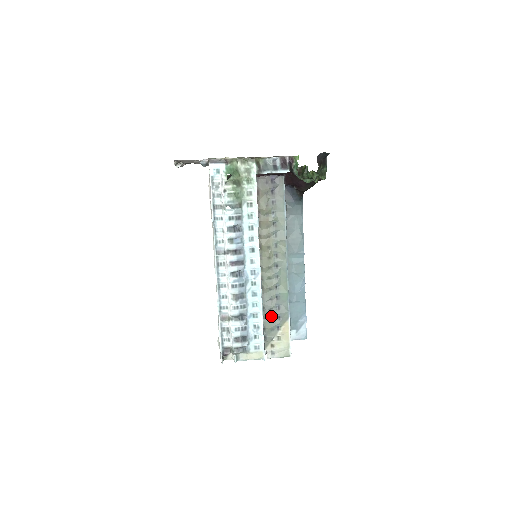
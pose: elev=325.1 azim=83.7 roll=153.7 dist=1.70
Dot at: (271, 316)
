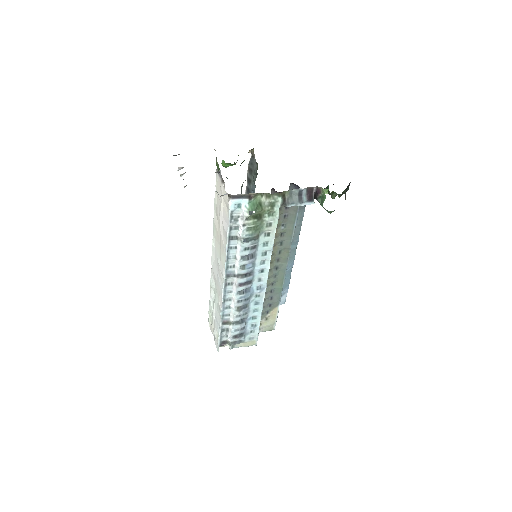
Dot at: (263, 305)
